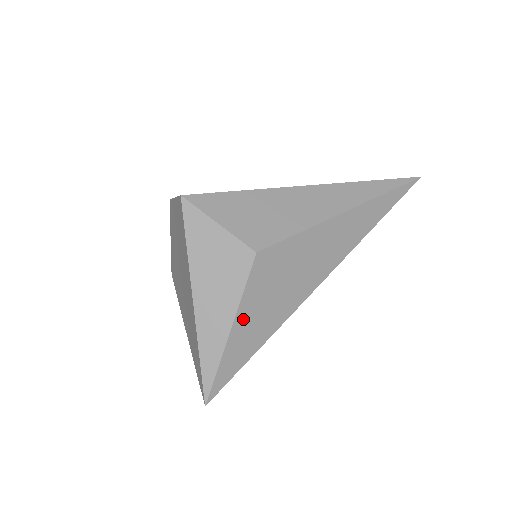
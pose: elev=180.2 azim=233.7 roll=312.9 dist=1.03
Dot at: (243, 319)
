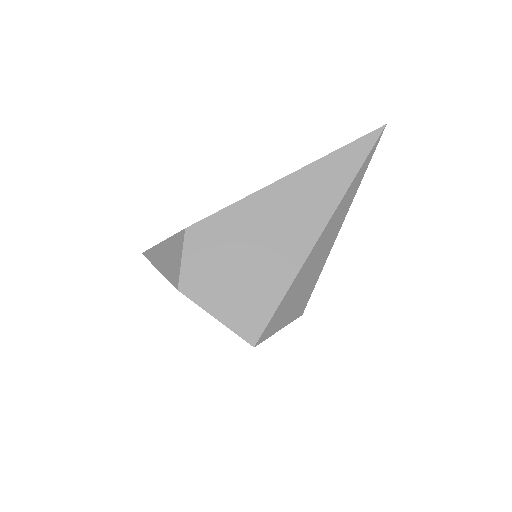
Dot at: occluded
